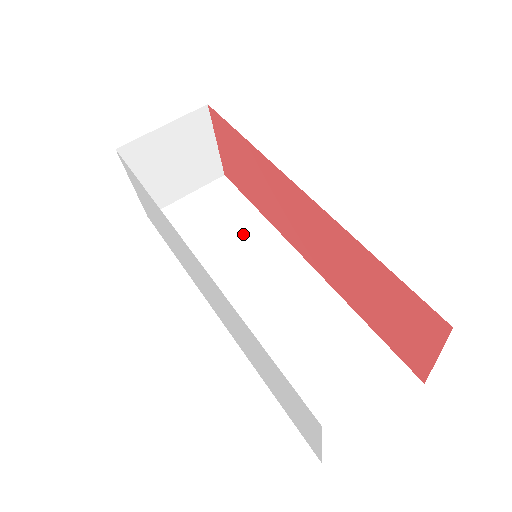
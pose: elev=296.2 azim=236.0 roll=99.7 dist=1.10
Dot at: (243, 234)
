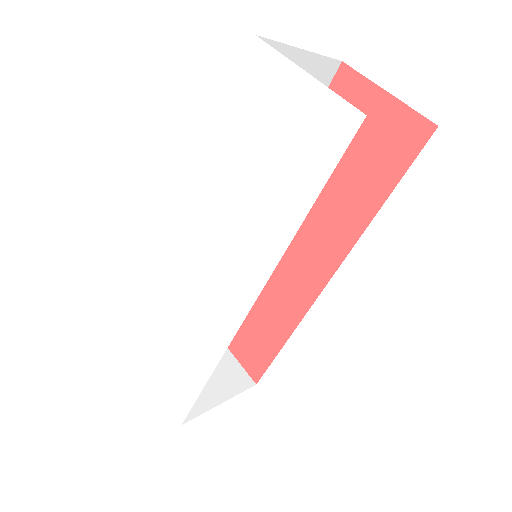
Dot at: occluded
